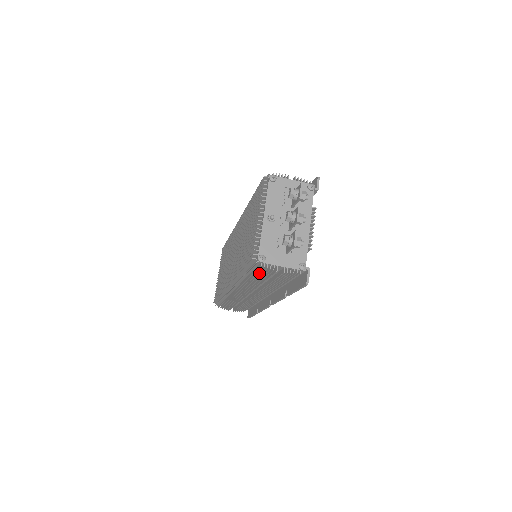
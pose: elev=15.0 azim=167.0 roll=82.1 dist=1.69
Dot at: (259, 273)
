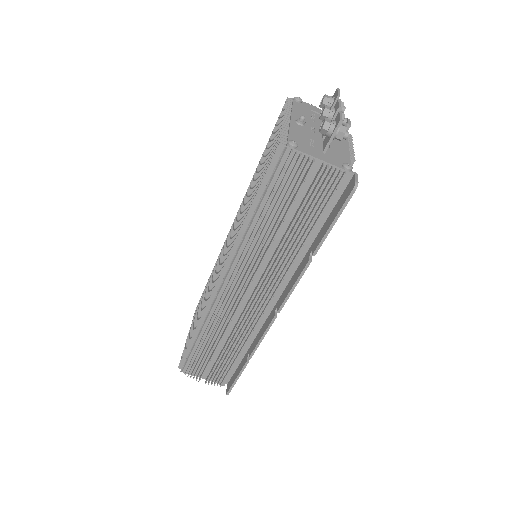
Dot at: (281, 191)
